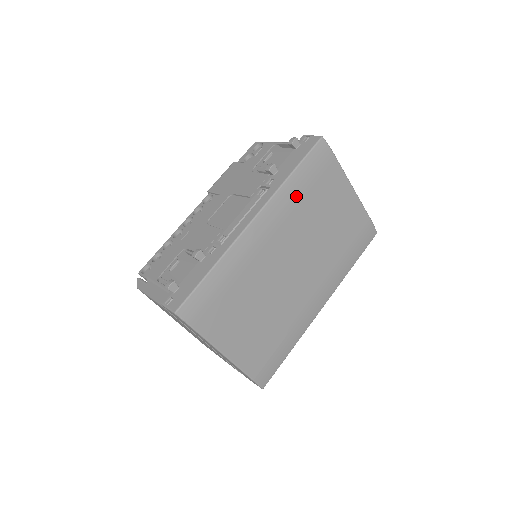
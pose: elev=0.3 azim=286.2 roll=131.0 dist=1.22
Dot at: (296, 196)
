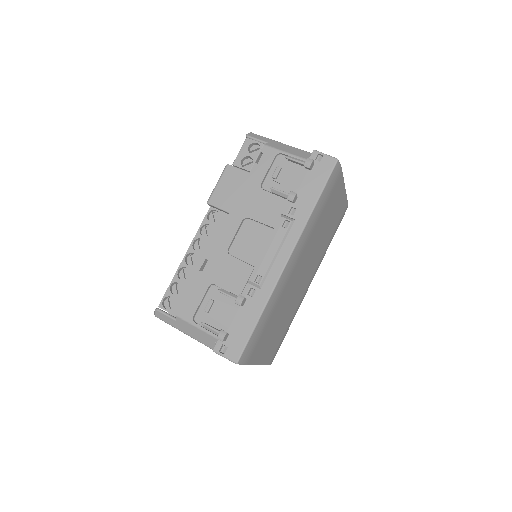
Dot at: (315, 222)
